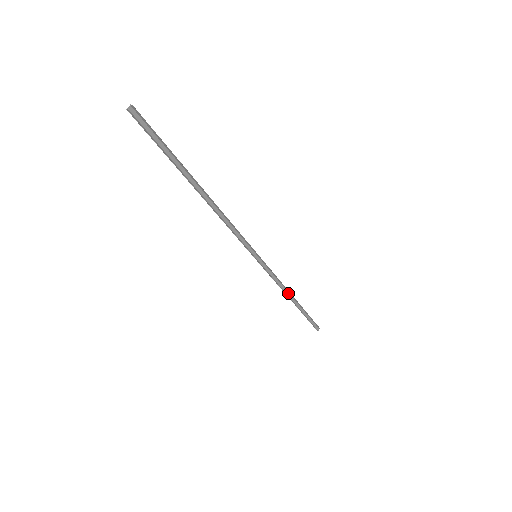
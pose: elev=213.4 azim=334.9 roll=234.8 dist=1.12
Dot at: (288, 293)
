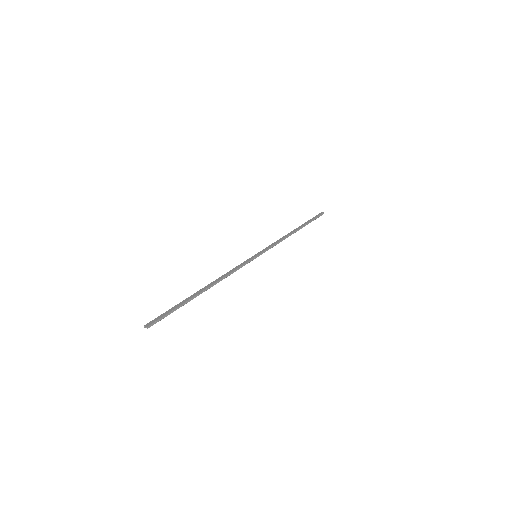
Dot at: (290, 234)
